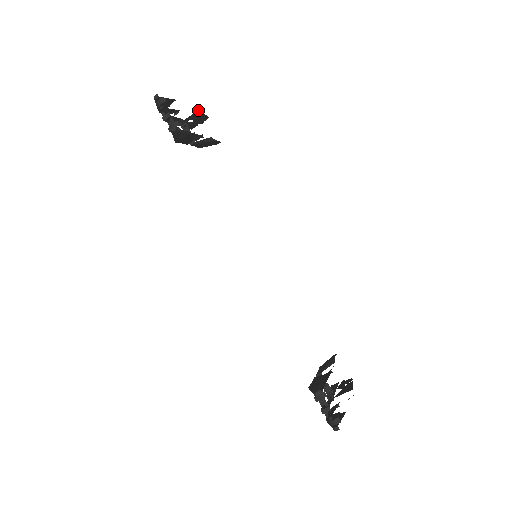
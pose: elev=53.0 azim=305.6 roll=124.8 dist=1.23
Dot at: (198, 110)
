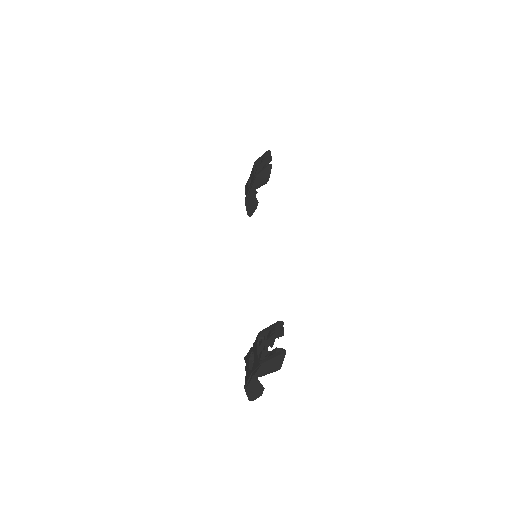
Dot at: occluded
